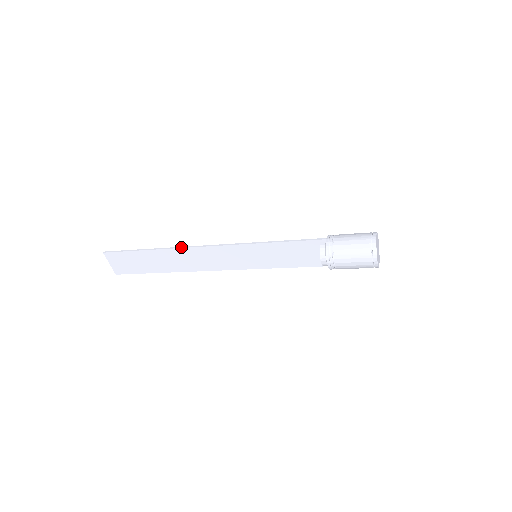
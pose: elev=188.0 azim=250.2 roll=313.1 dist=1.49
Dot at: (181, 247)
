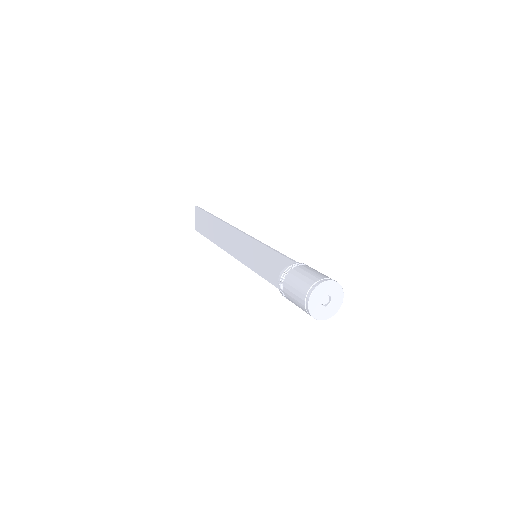
Dot at: (225, 222)
